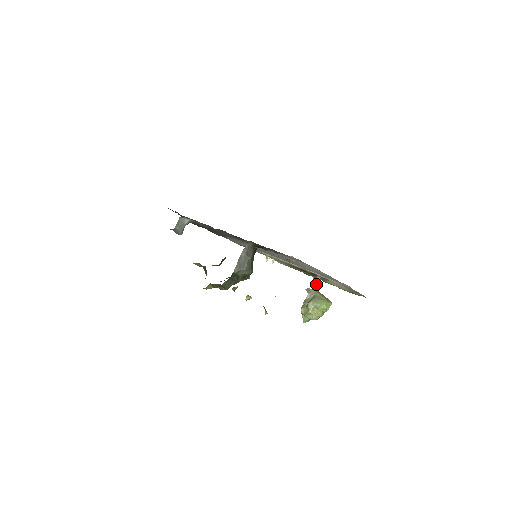
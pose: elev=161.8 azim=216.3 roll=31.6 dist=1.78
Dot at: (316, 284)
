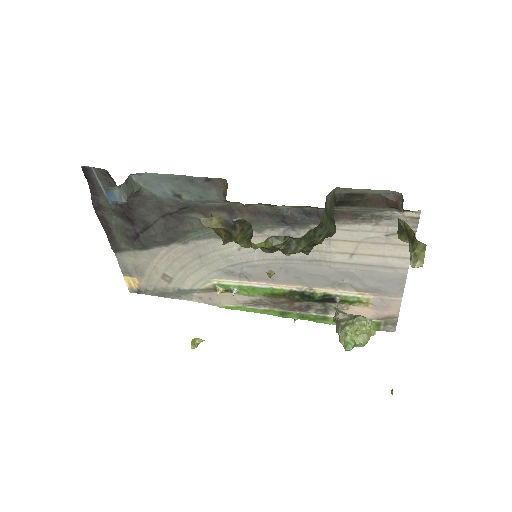
Dot at: (337, 307)
